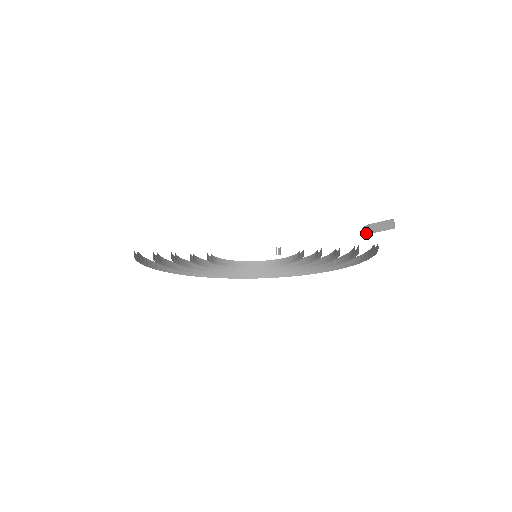
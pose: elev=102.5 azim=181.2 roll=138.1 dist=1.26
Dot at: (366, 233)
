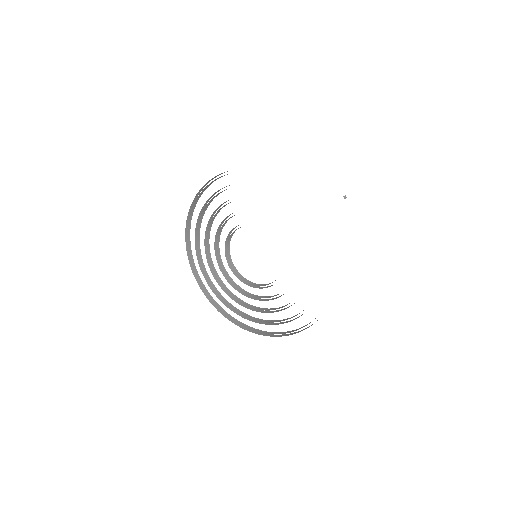
Dot at: occluded
